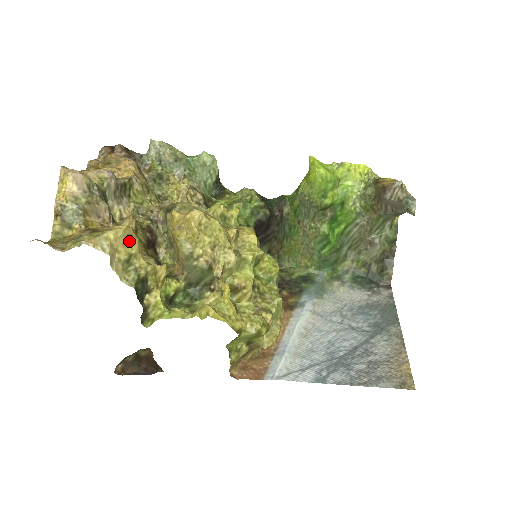
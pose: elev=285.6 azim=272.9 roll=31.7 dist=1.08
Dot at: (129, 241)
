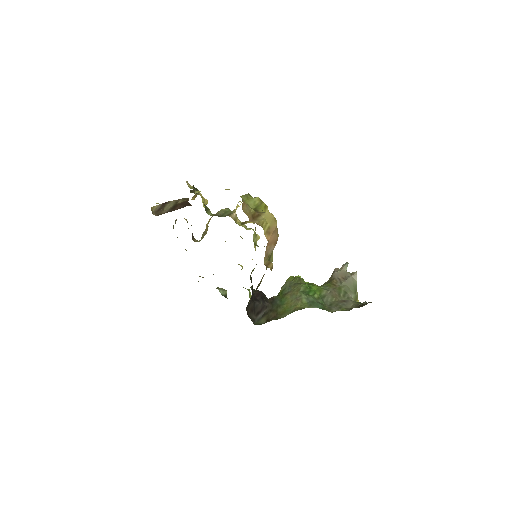
Dot at: occluded
